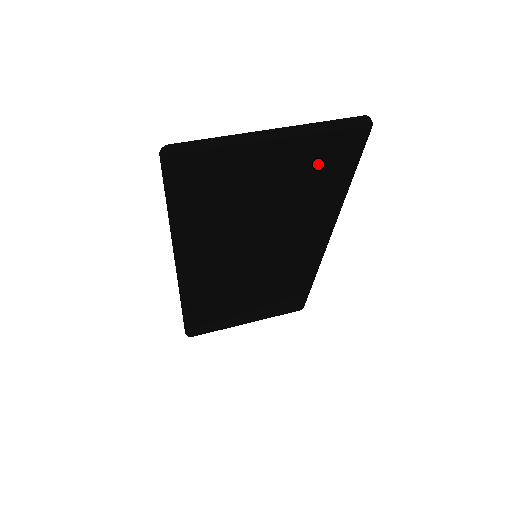
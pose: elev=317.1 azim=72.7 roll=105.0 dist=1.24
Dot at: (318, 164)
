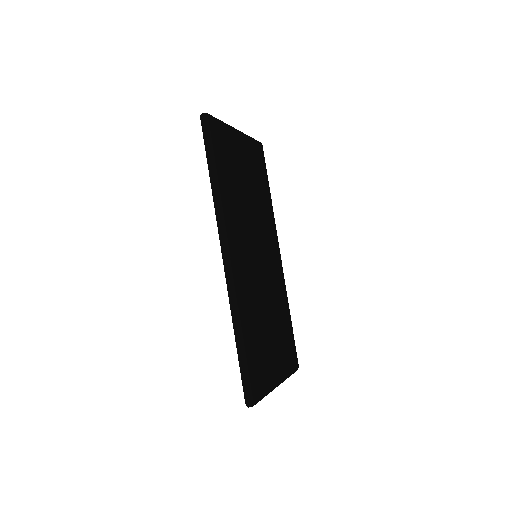
Dot at: (256, 162)
